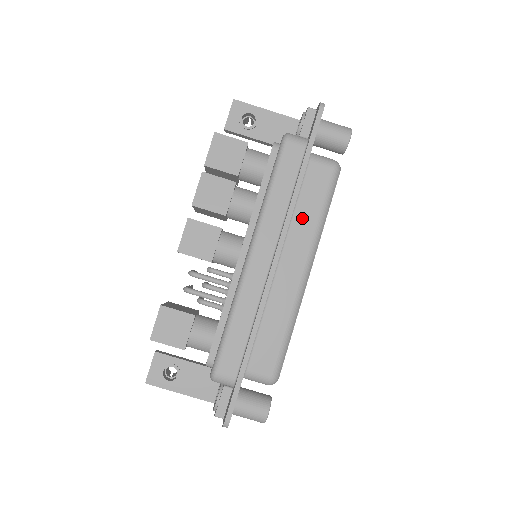
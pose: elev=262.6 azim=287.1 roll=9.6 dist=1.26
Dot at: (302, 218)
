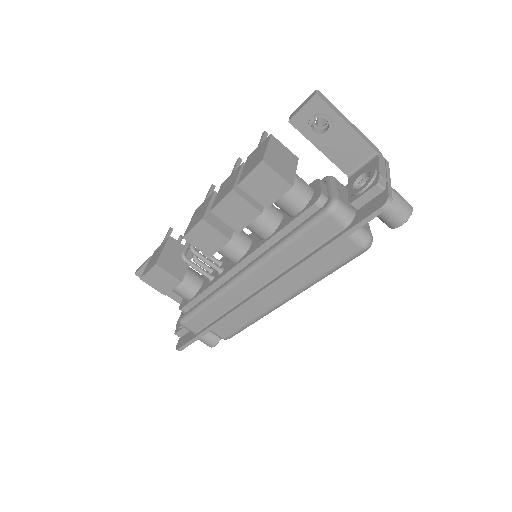
Dot at: (306, 269)
